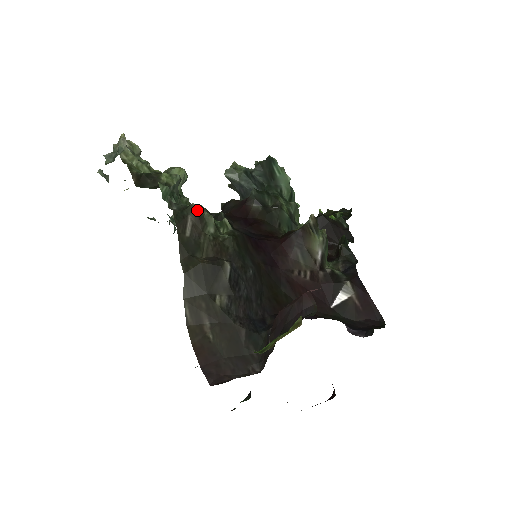
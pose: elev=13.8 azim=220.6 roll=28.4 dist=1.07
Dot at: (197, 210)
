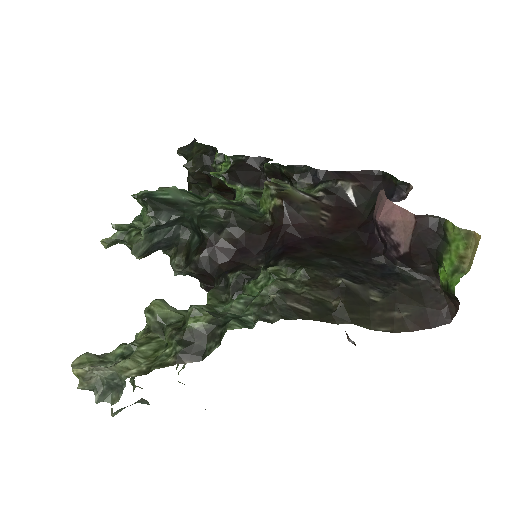
Dot at: (279, 294)
